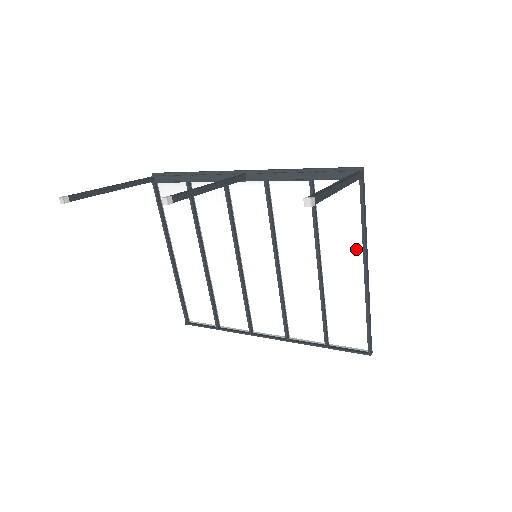
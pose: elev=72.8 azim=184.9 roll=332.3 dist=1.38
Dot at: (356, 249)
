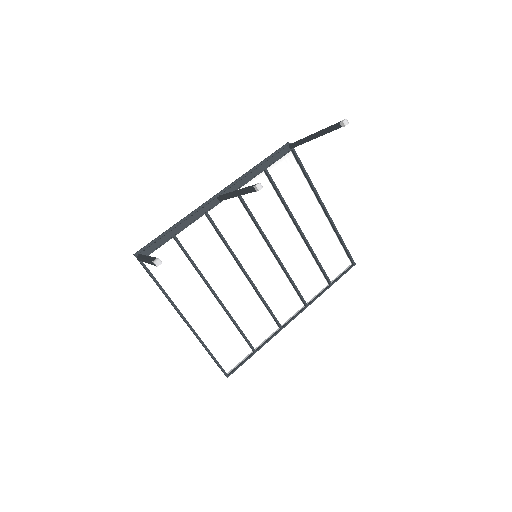
Dot at: (311, 199)
